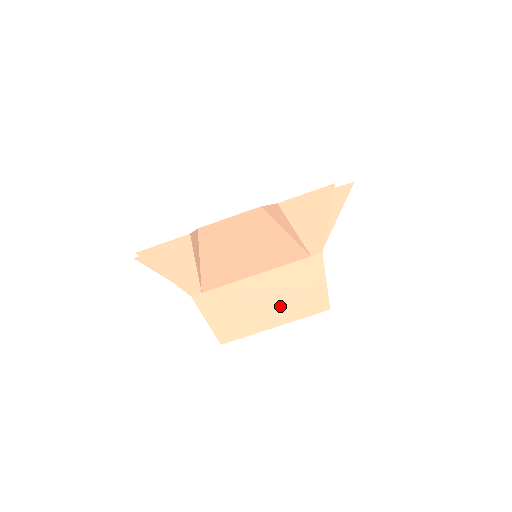
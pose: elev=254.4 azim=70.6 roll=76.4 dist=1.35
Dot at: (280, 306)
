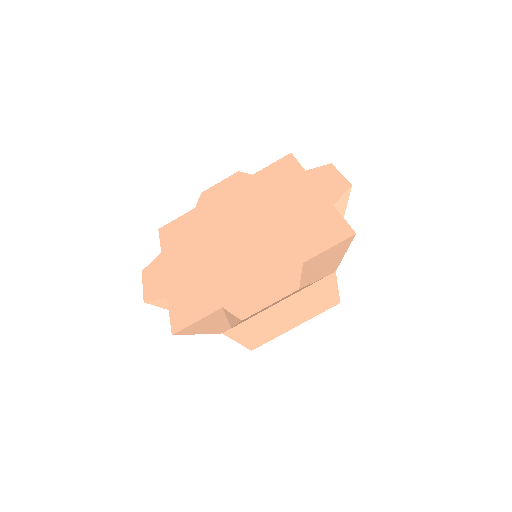
Dot at: (299, 314)
